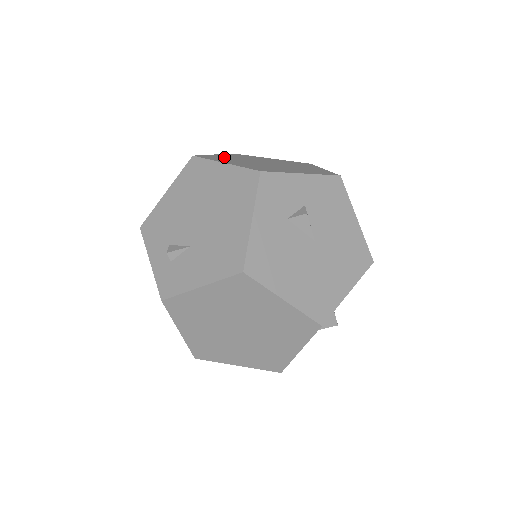
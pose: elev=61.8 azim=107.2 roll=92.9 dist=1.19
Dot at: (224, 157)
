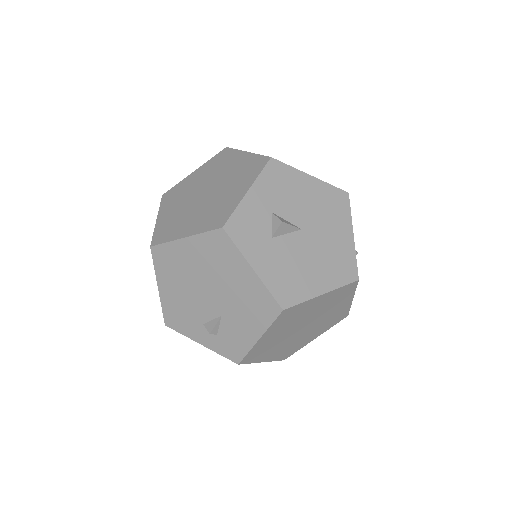
Dot at: (169, 219)
